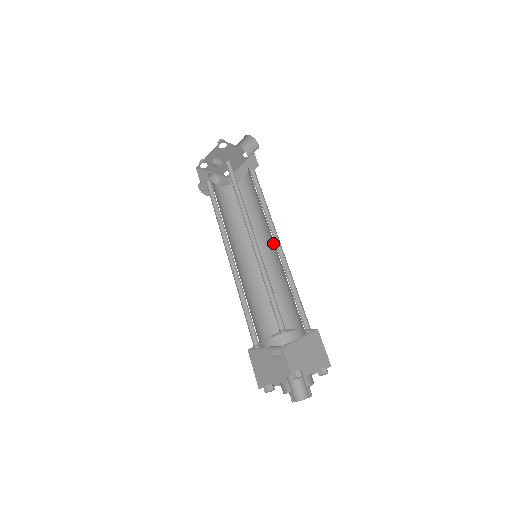
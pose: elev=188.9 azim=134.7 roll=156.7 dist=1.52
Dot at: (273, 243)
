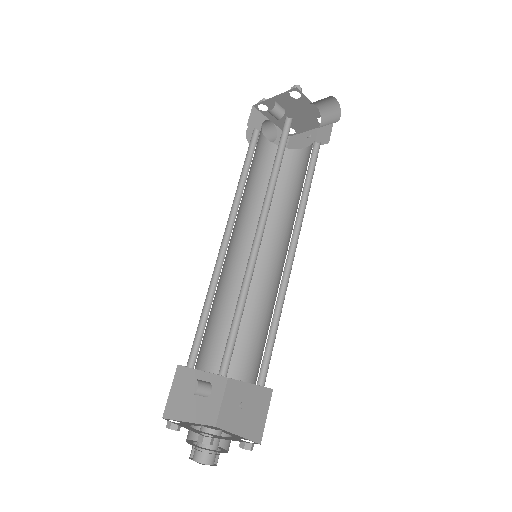
Dot at: occluded
